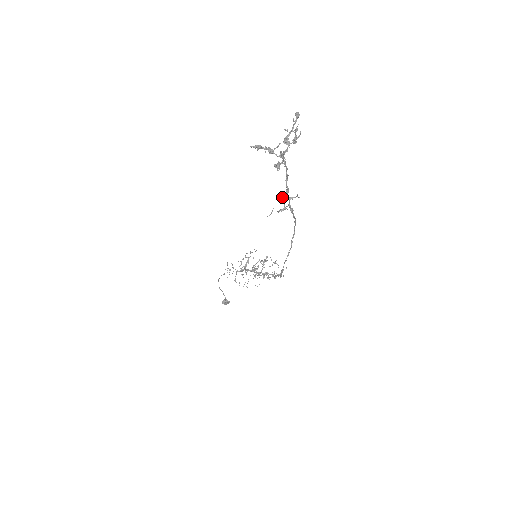
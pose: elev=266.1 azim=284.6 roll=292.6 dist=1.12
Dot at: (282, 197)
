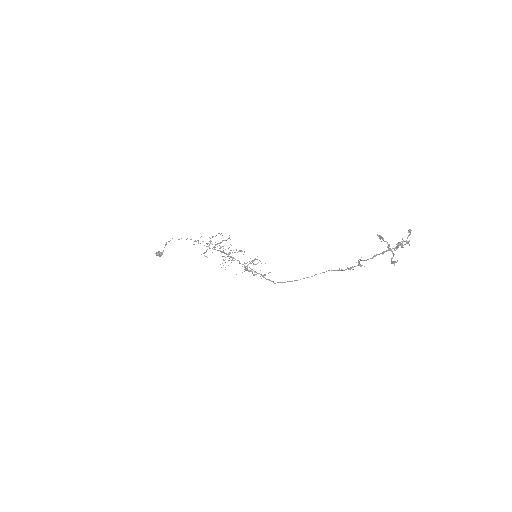
Dot at: occluded
